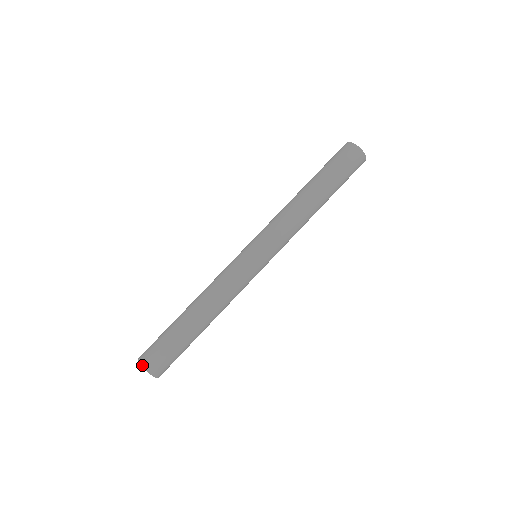
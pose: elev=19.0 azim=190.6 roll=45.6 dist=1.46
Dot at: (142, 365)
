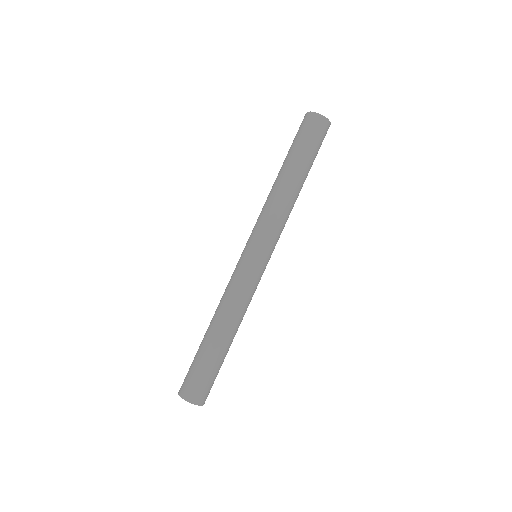
Dot at: (178, 393)
